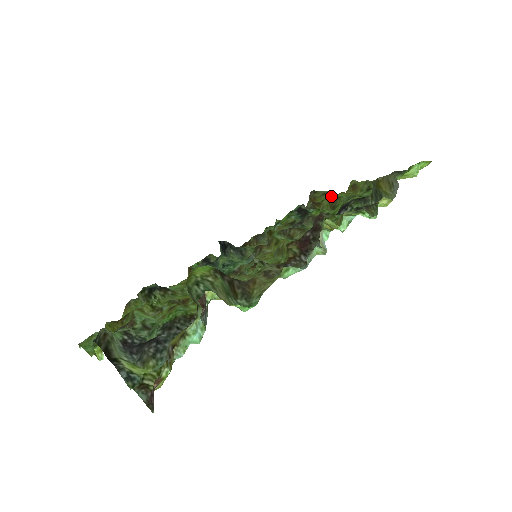
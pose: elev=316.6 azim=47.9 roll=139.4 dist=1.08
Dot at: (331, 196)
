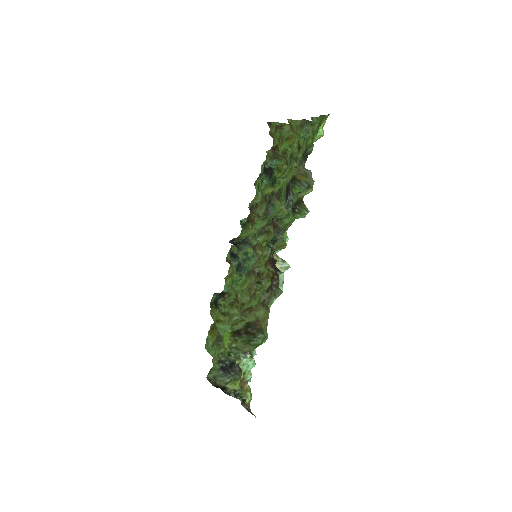
Dot at: (281, 138)
